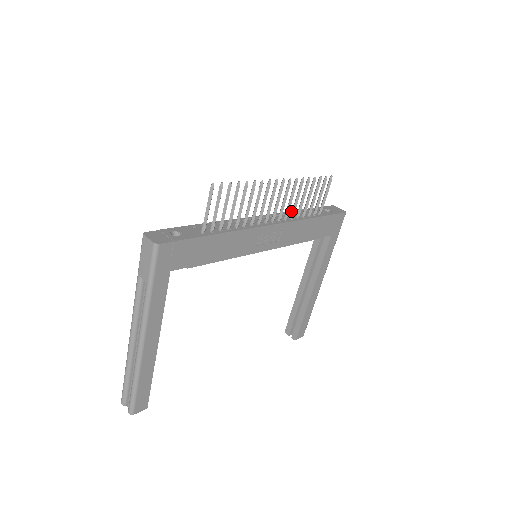
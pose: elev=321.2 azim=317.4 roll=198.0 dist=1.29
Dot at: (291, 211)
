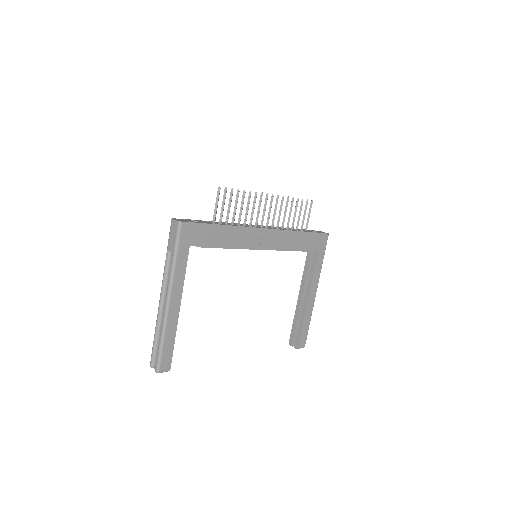
Dot at: occluded
